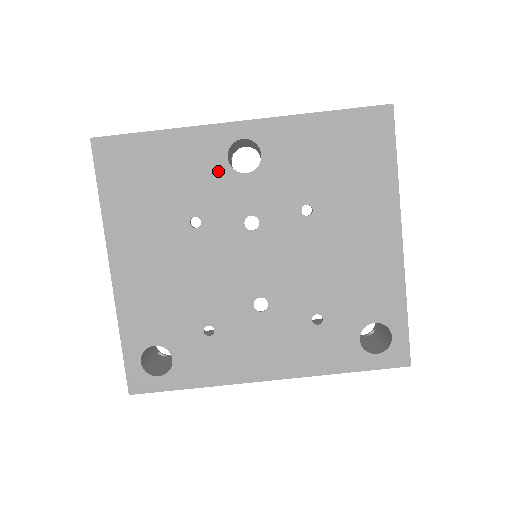
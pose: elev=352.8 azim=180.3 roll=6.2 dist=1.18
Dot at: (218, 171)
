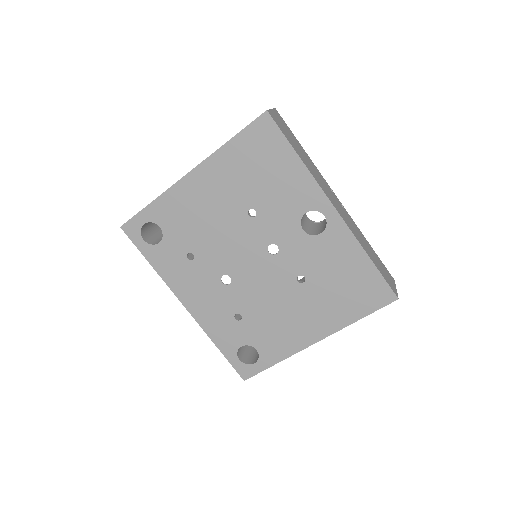
Dot at: (294, 211)
